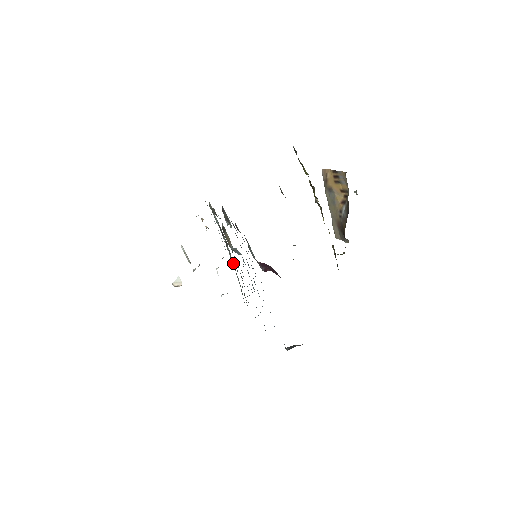
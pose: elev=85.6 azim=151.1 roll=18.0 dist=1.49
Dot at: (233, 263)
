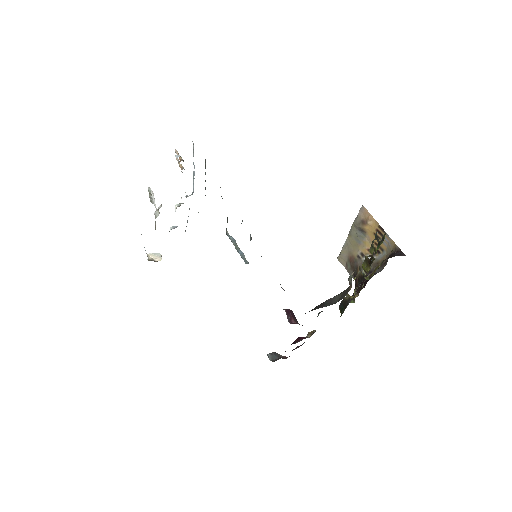
Dot at: occluded
